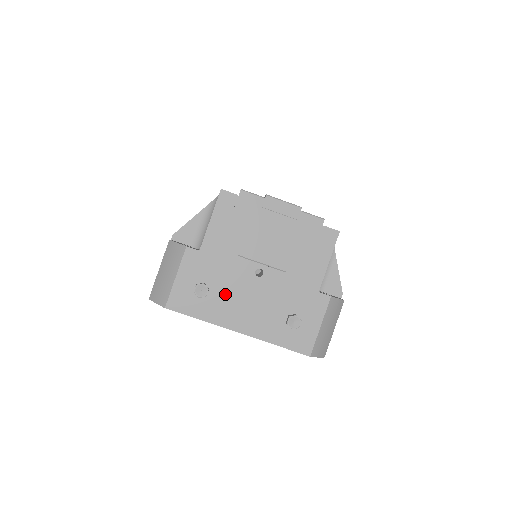
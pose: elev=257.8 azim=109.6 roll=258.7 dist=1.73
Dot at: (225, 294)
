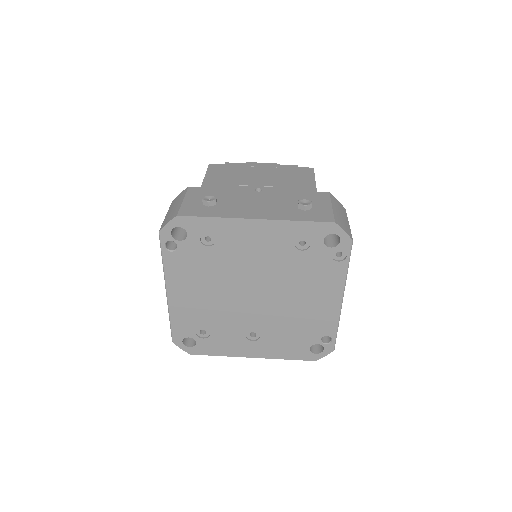
Dot at: (233, 202)
